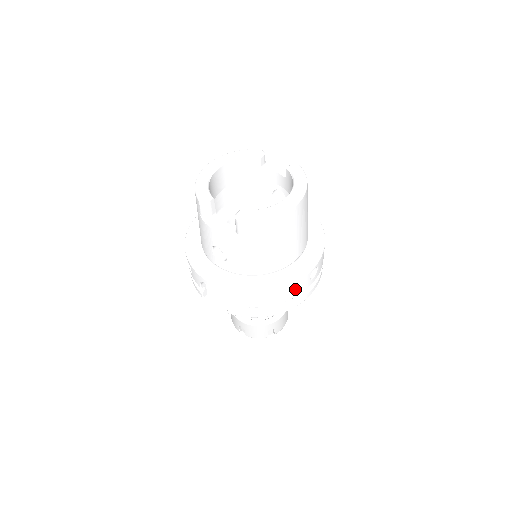
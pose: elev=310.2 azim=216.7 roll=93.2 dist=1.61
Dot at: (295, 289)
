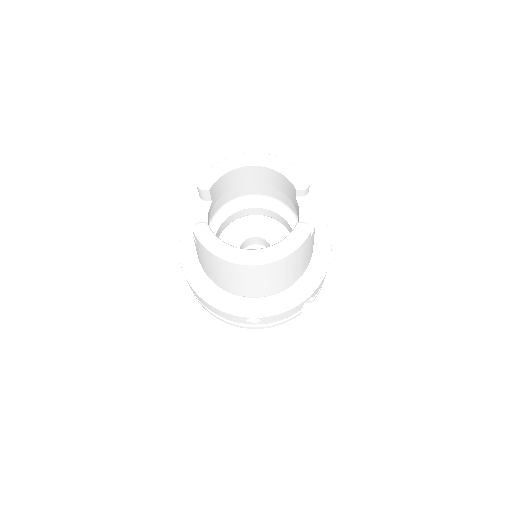
Dot at: (226, 315)
